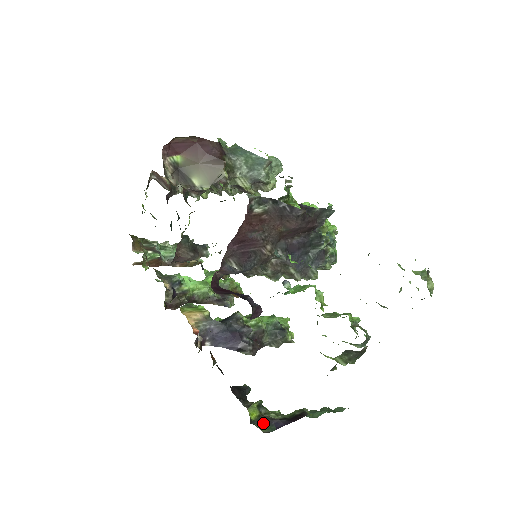
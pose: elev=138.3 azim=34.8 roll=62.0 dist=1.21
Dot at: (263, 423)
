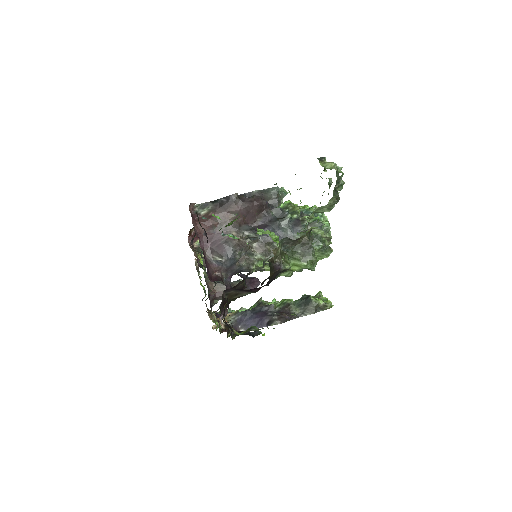
Dot at: occluded
